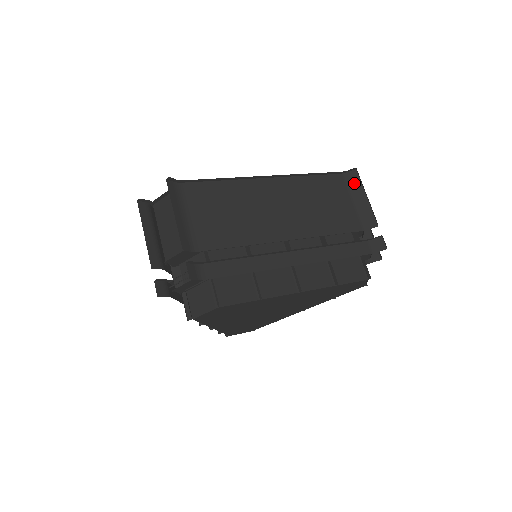
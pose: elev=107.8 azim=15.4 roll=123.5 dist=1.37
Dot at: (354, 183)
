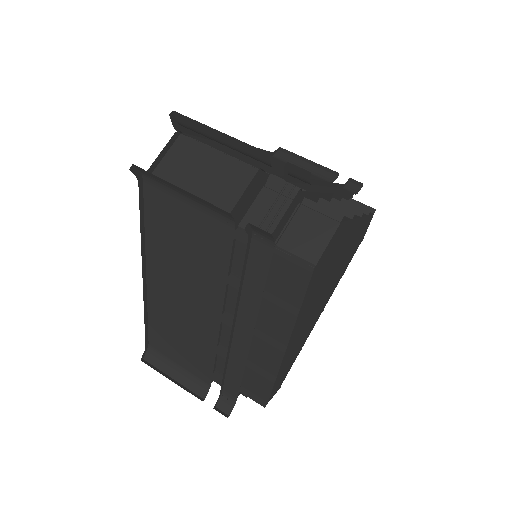
Dot at: (288, 159)
